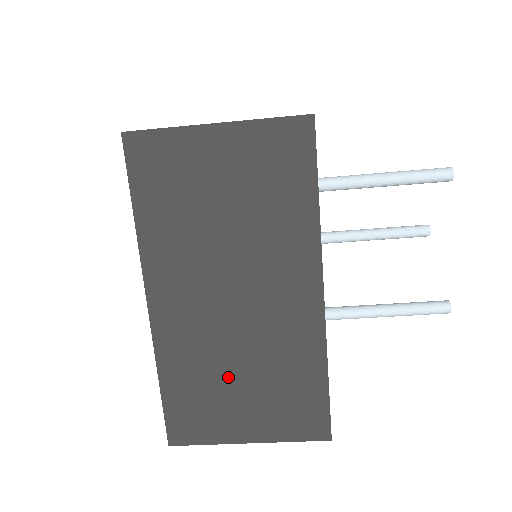
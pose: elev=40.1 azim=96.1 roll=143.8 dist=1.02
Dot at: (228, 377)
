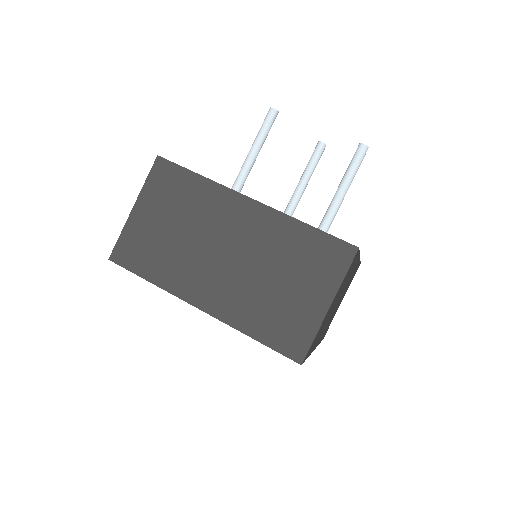
Dot at: (273, 290)
